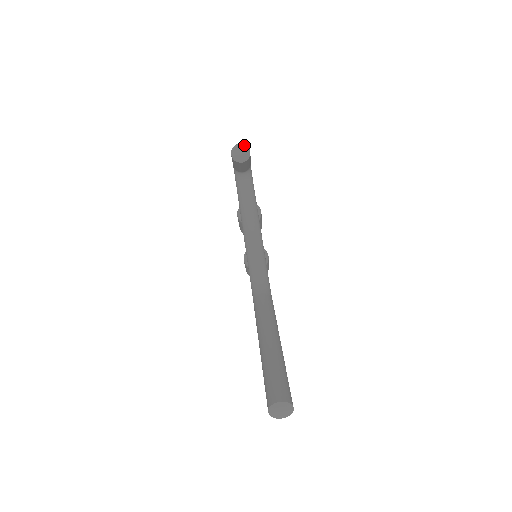
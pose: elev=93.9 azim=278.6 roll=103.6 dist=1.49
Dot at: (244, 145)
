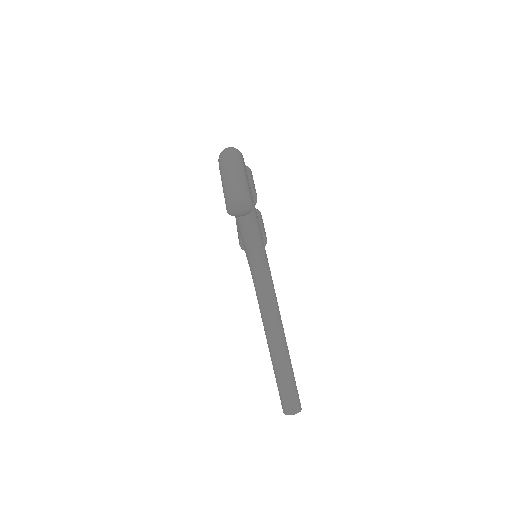
Dot at: (245, 201)
